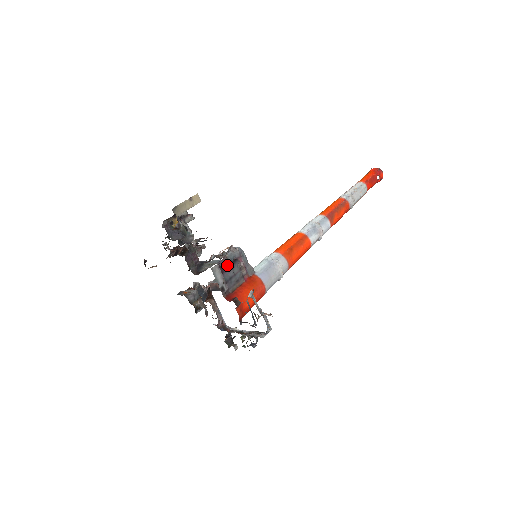
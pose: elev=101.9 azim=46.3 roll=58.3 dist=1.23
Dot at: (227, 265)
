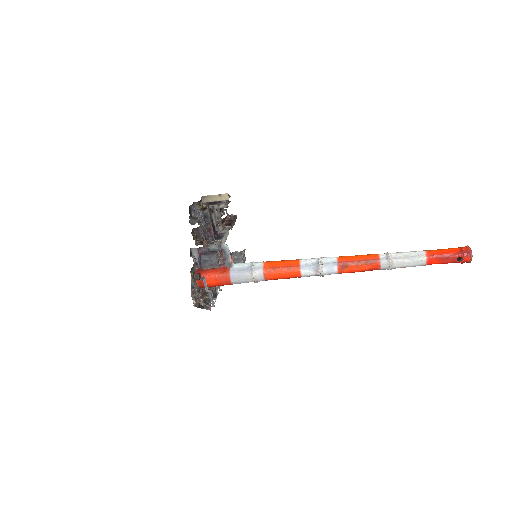
Dot at: (206, 252)
